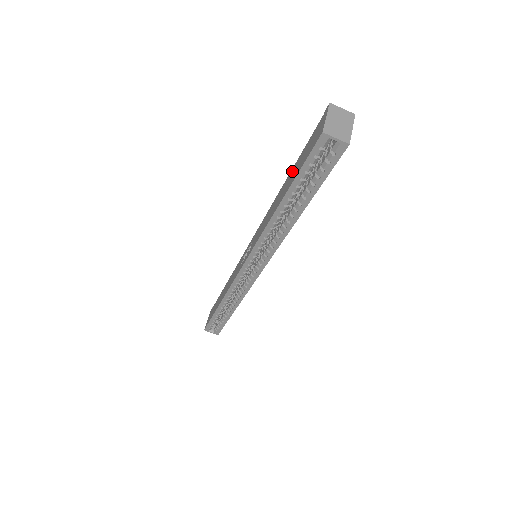
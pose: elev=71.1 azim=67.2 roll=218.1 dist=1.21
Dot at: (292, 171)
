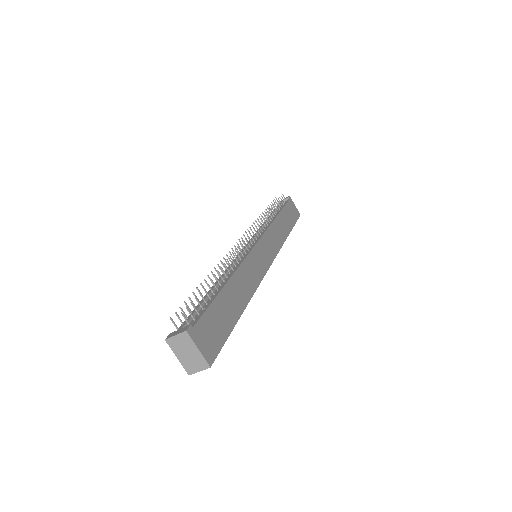
Dot at: occluded
